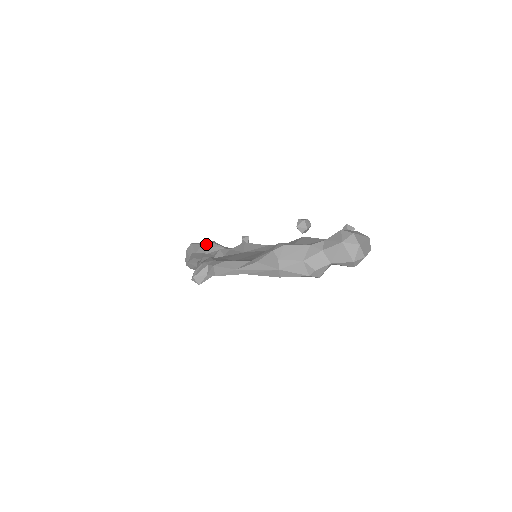
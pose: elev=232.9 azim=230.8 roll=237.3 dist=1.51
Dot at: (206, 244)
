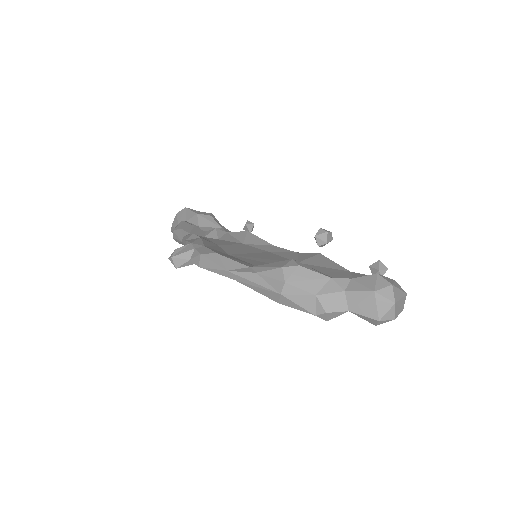
Dot at: (202, 214)
